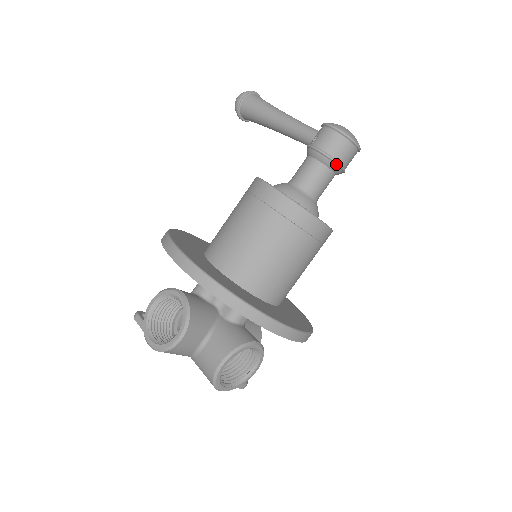
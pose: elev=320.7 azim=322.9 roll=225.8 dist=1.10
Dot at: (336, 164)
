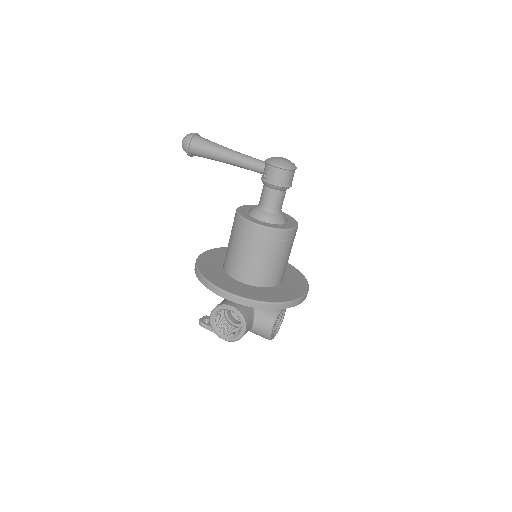
Dot at: (287, 188)
